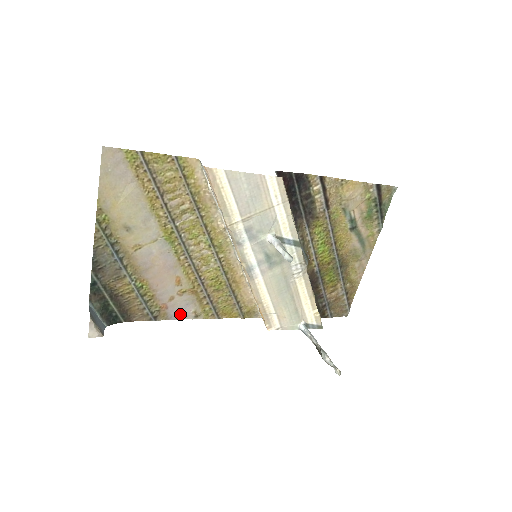
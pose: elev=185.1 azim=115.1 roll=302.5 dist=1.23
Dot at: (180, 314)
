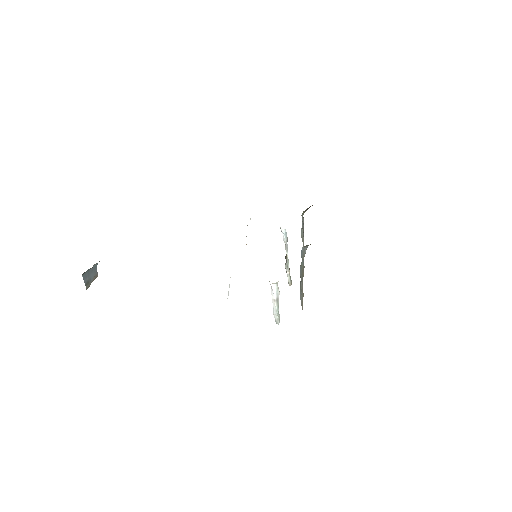
Dot at: occluded
